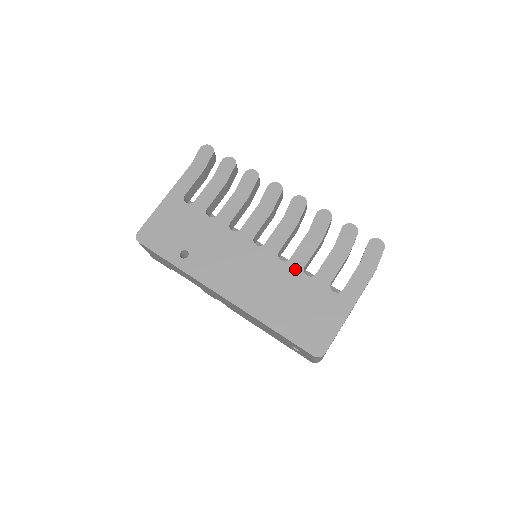
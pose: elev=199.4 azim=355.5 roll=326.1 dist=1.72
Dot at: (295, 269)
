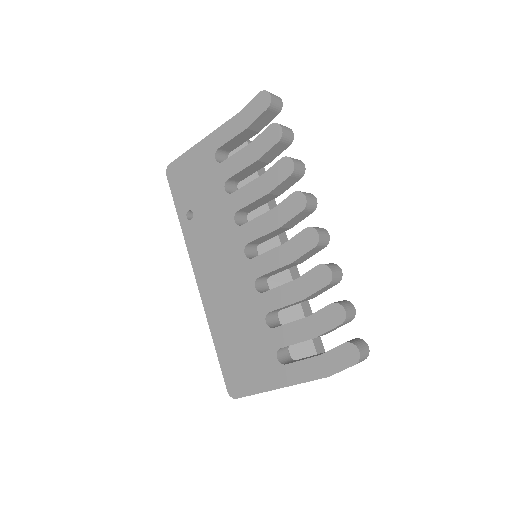
Dot at: (260, 307)
